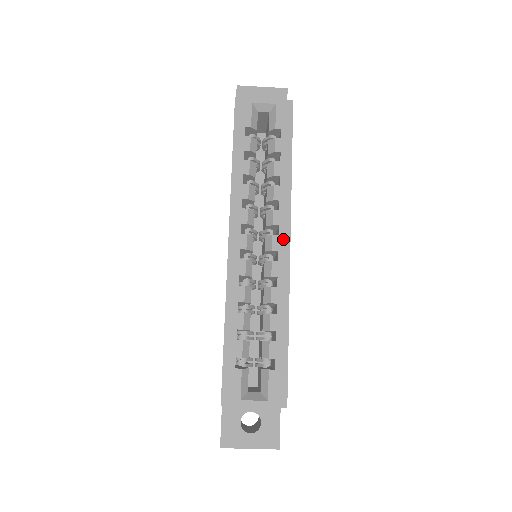
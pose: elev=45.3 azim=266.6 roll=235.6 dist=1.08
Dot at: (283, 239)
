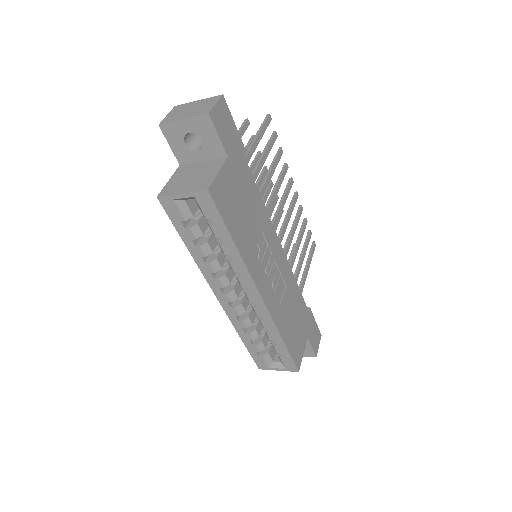
Dot at: (255, 295)
